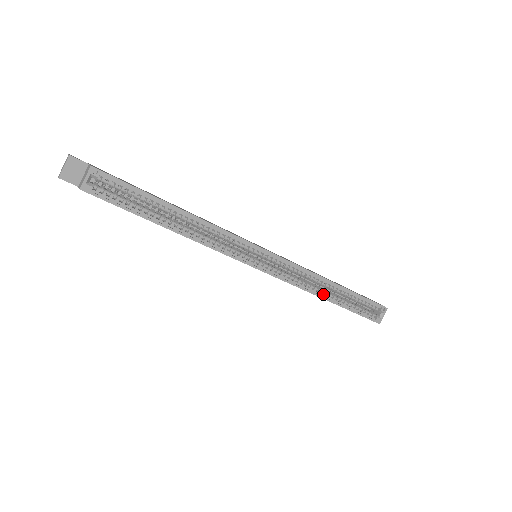
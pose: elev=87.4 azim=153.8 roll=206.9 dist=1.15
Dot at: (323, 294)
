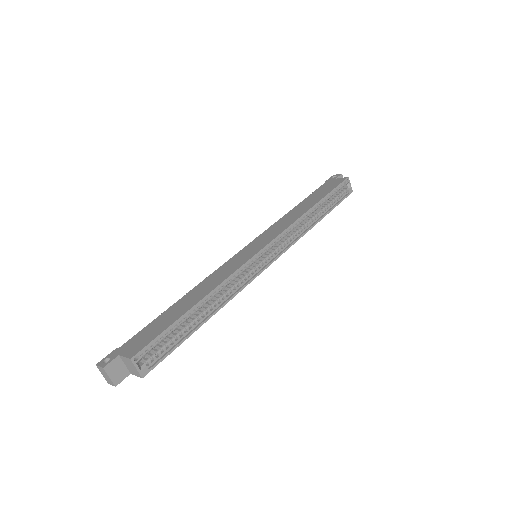
Dot at: (311, 222)
